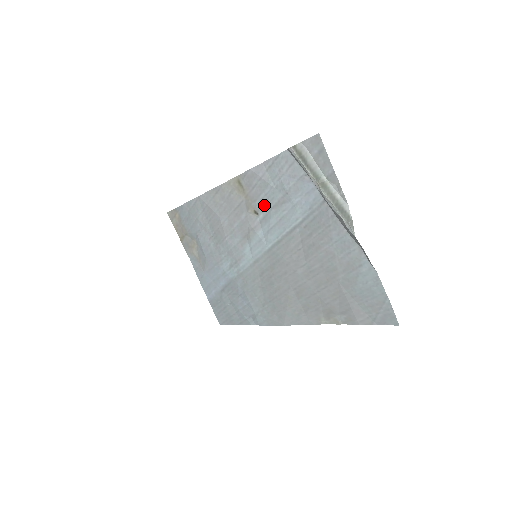
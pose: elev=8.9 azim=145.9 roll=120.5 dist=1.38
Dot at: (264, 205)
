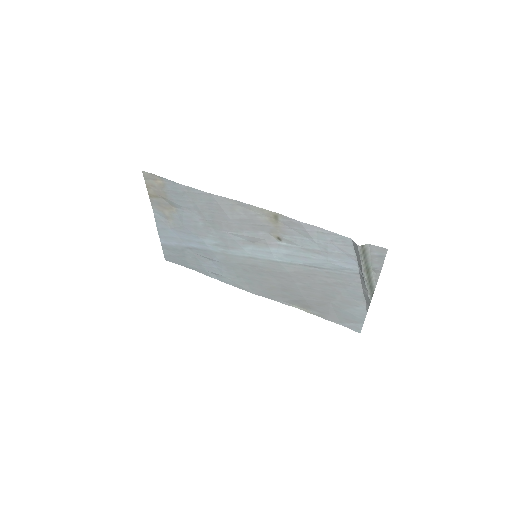
Dot at: (294, 242)
